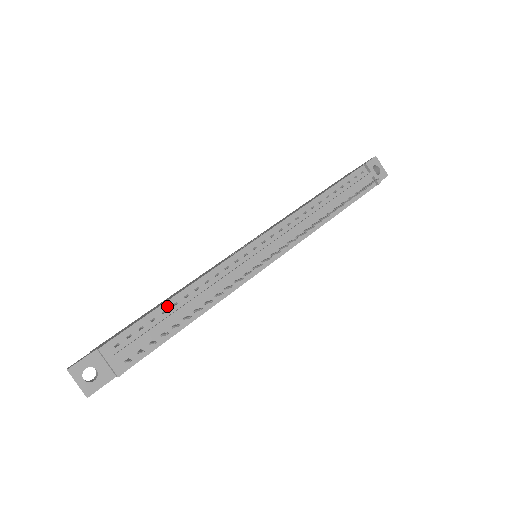
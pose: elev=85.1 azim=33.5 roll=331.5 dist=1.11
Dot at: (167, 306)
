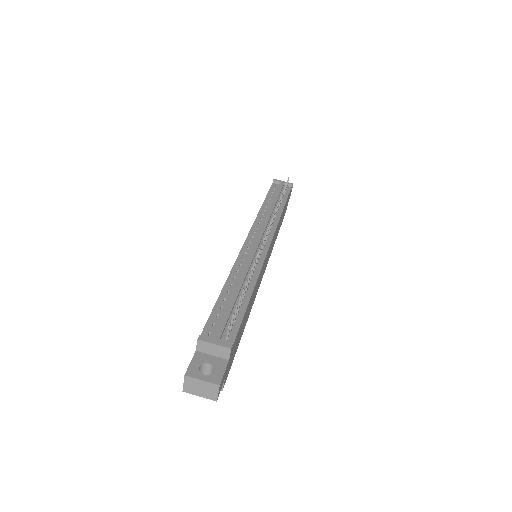
Dot at: (223, 296)
